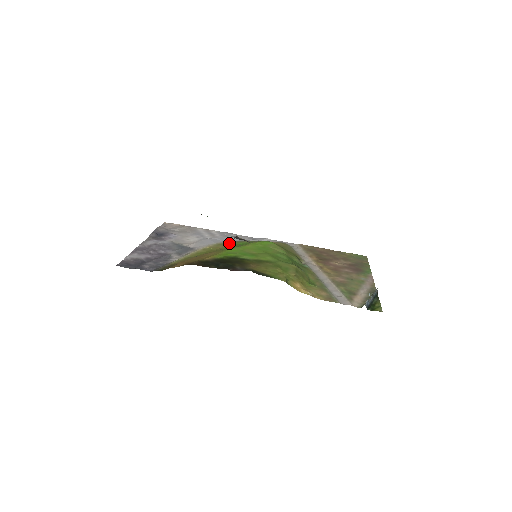
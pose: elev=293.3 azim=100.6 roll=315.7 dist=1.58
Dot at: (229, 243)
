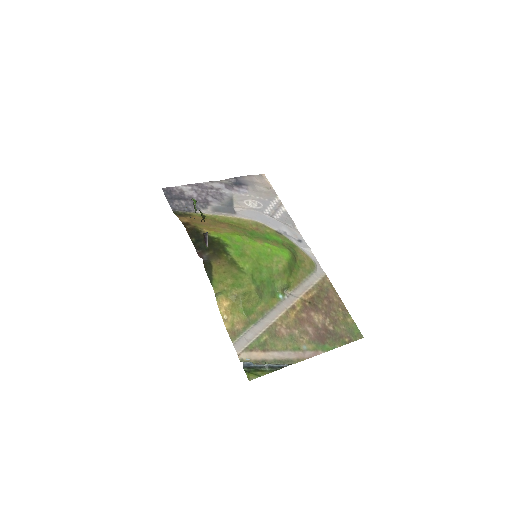
Dot at: (267, 229)
